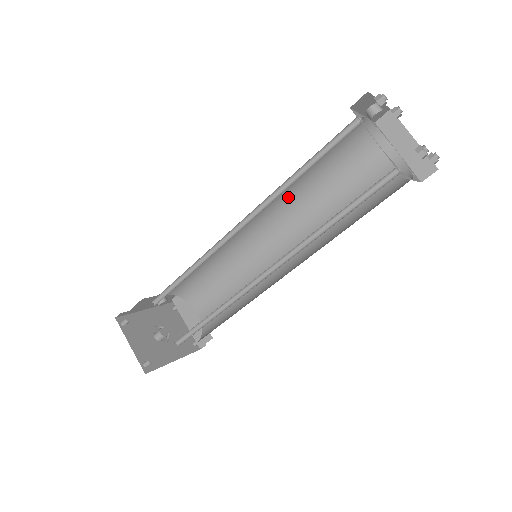
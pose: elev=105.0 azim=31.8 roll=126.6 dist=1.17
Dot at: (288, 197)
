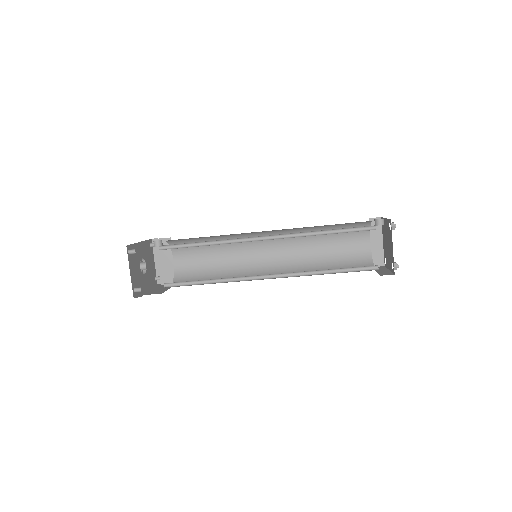
Dot at: (296, 230)
